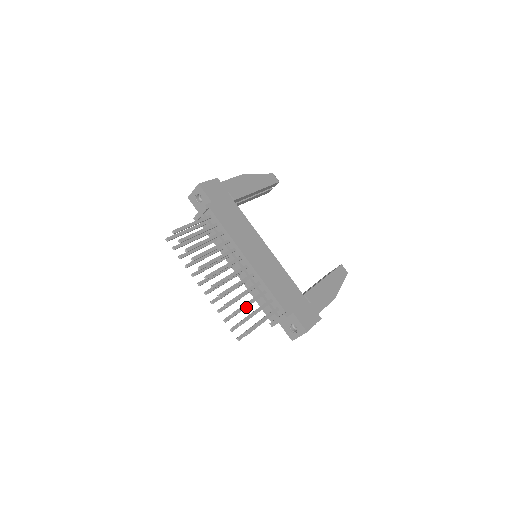
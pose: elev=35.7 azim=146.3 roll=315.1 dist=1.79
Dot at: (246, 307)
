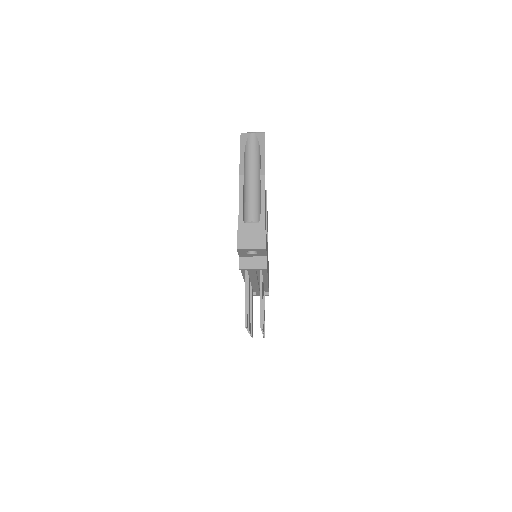
Dot at: occluded
